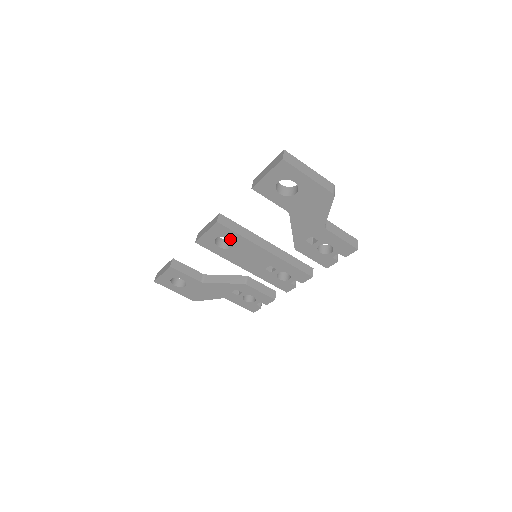
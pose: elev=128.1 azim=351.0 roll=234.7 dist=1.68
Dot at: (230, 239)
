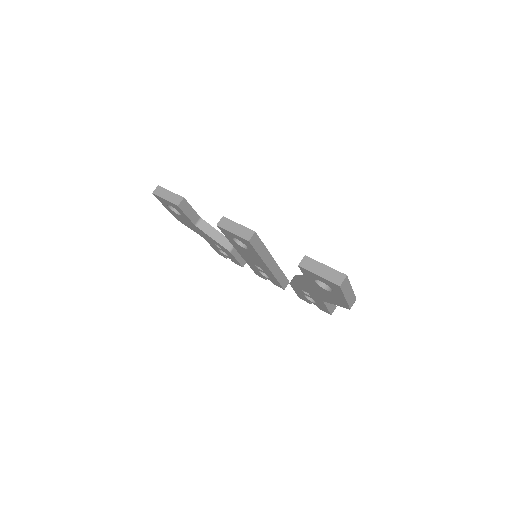
Dot at: (248, 247)
